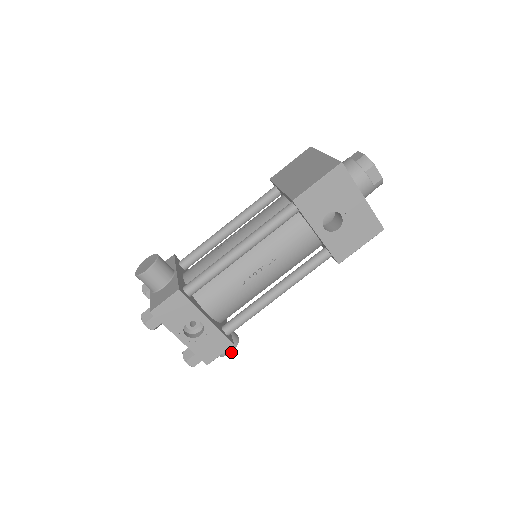
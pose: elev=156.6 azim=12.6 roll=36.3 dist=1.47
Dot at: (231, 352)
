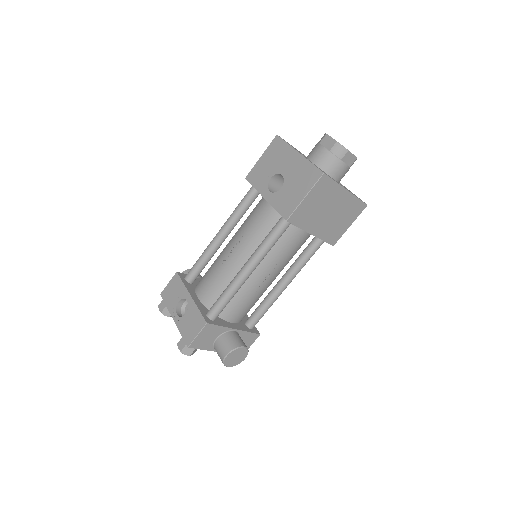
Dot at: (227, 354)
